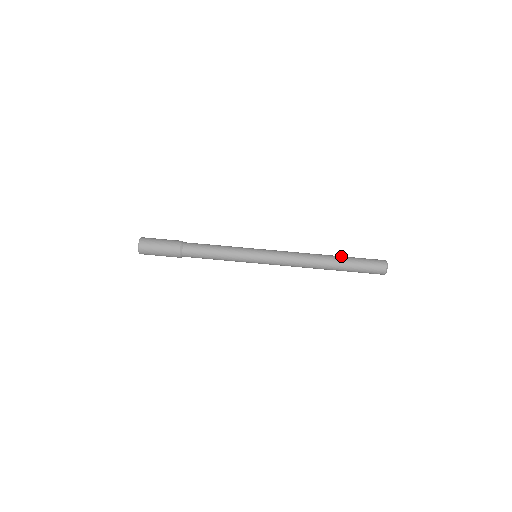
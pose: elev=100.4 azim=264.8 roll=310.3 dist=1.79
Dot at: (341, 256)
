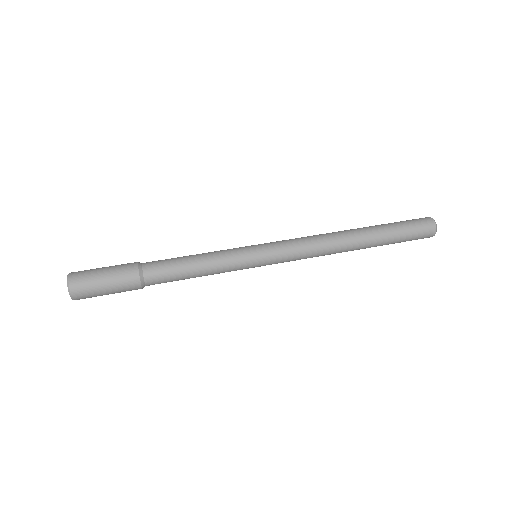
Dot at: (370, 226)
